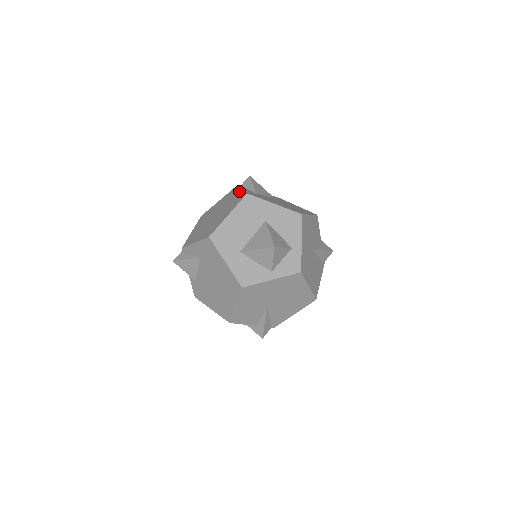
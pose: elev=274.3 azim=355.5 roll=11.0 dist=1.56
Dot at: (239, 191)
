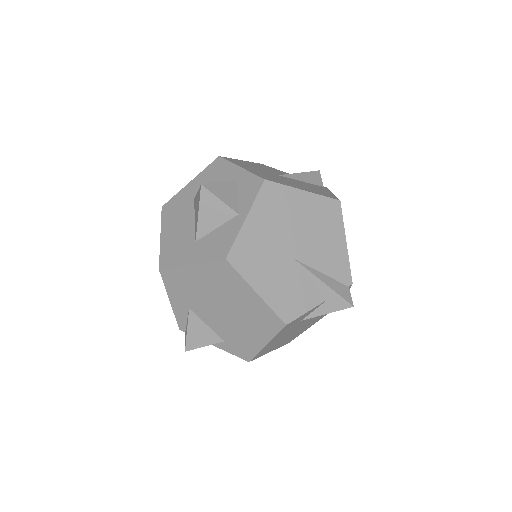
Dot at: occluded
